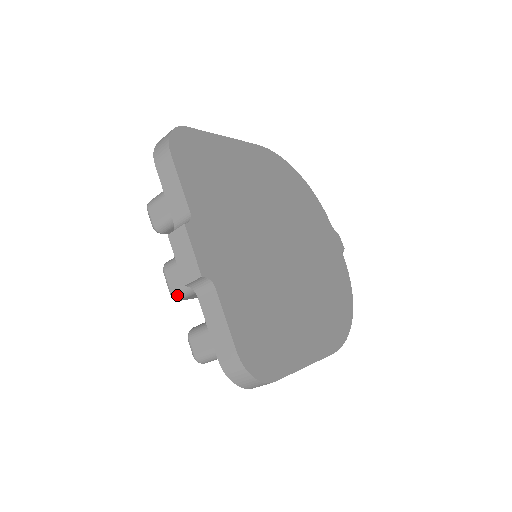
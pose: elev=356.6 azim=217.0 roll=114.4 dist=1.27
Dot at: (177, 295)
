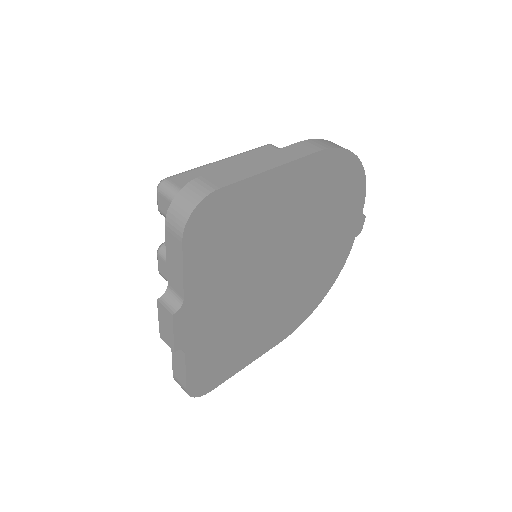
Dot at: (164, 278)
